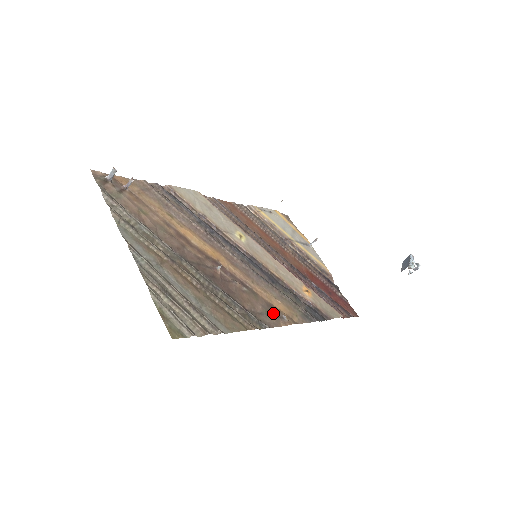
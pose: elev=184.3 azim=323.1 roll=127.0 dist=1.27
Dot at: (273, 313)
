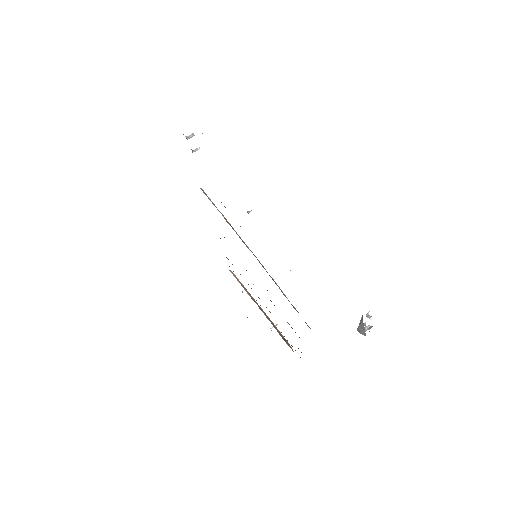
Dot at: occluded
